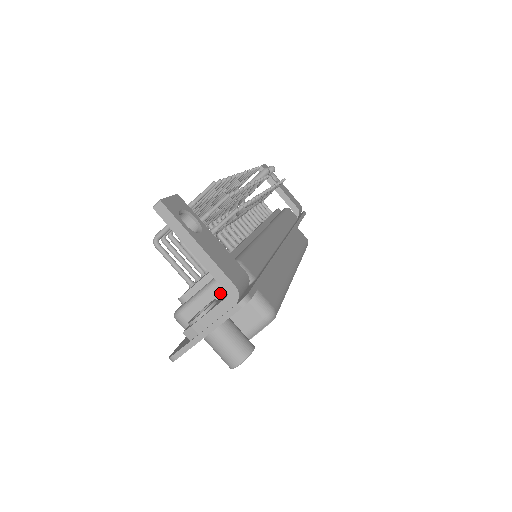
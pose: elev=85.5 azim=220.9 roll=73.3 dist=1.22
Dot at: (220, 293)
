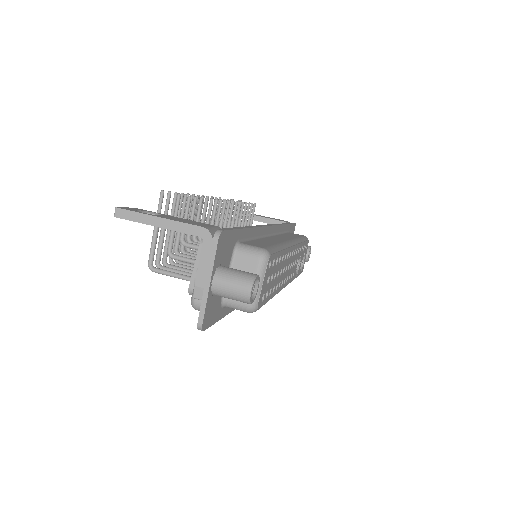
Dot at: occluded
